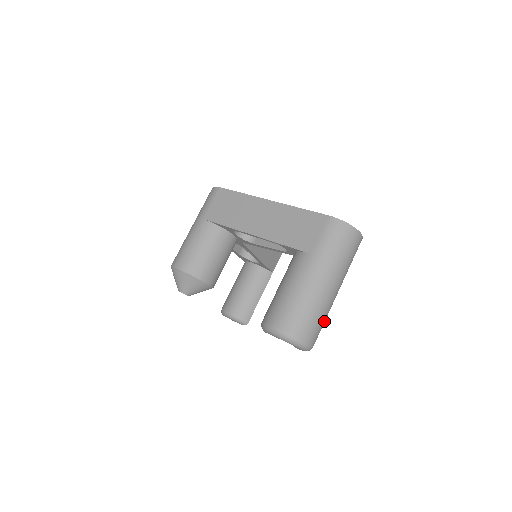
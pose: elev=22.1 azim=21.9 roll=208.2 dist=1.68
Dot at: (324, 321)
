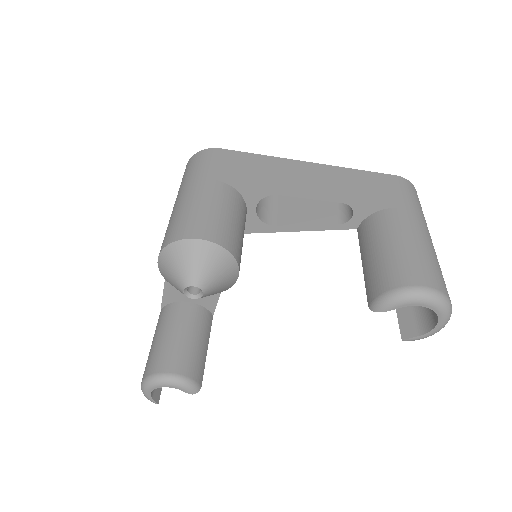
Dot at: occluded
